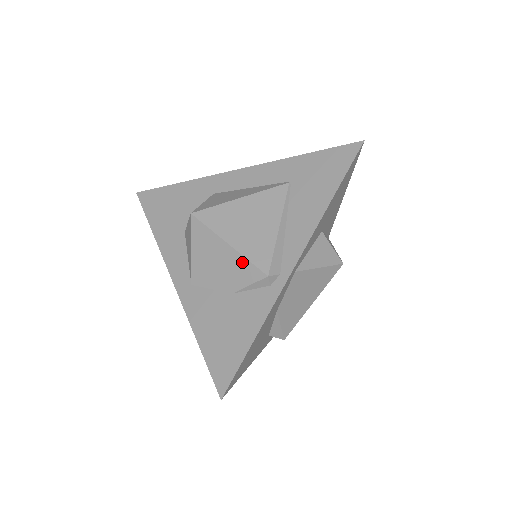
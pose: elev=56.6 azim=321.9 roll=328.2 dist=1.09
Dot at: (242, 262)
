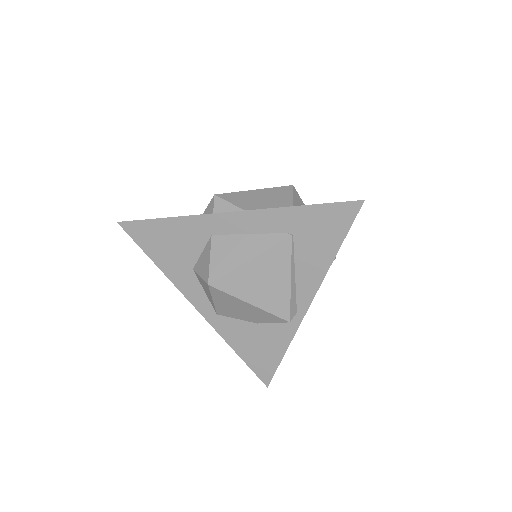
Dot at: (265, 314)
